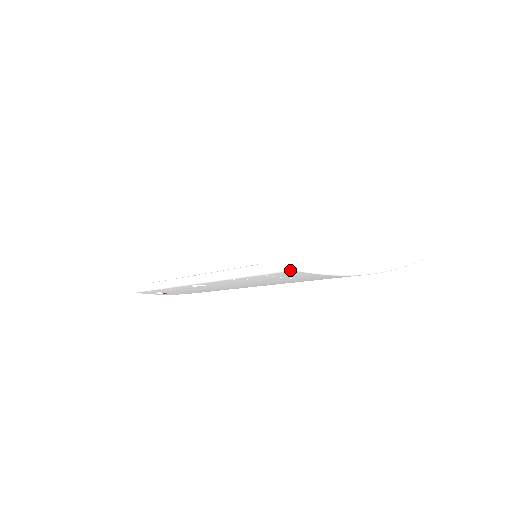
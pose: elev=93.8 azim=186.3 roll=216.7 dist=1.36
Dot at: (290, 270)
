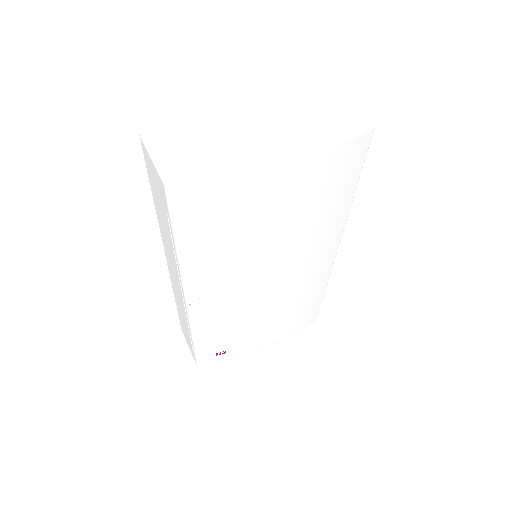
Dot at: (166, 189)
